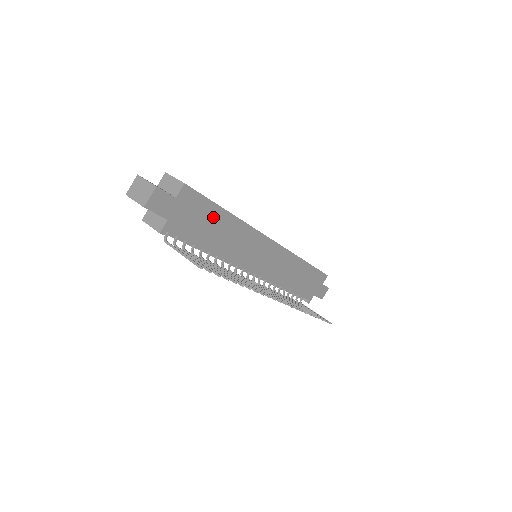
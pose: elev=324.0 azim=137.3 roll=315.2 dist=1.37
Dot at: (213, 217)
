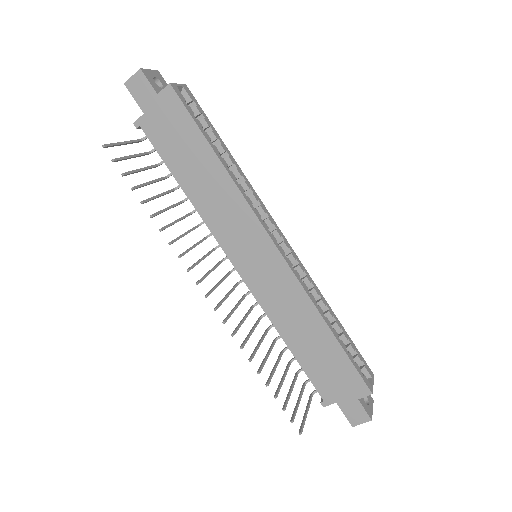
Dot at: (195, 147)
